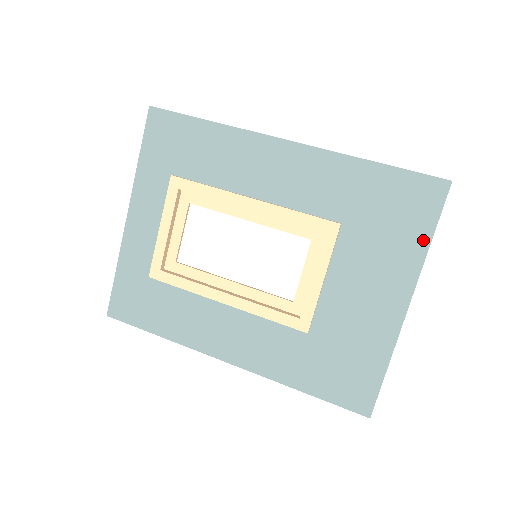
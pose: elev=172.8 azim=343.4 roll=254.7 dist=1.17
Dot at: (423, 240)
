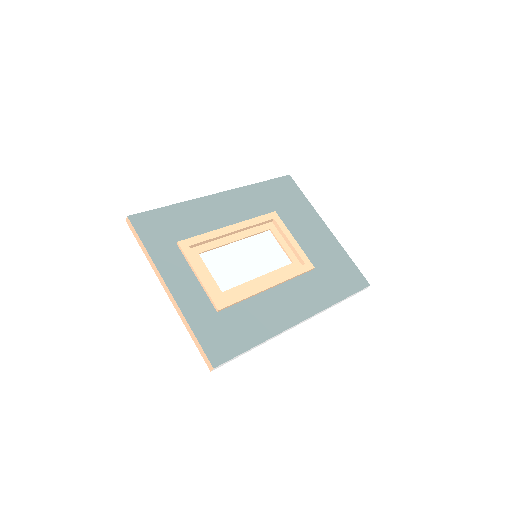
Dot at: (304, 200)
